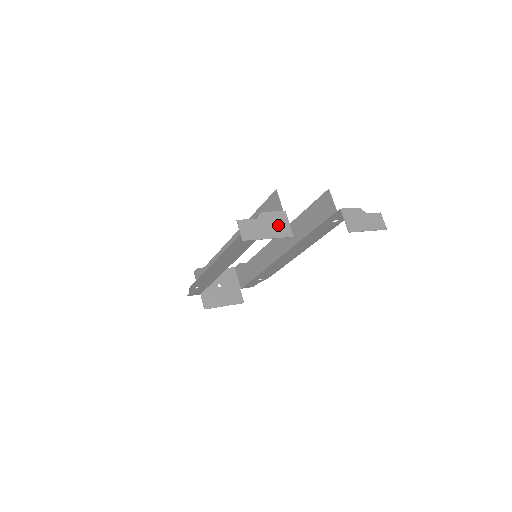
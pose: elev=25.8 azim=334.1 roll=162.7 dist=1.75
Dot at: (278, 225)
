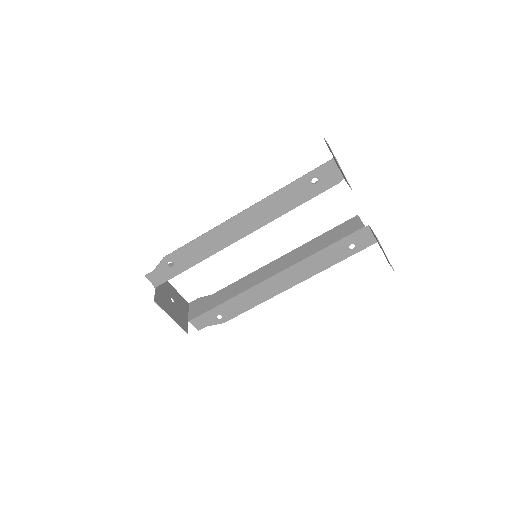
Dot at: occluded
